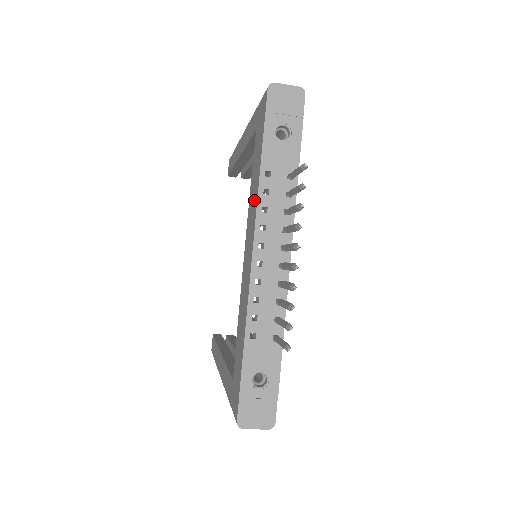
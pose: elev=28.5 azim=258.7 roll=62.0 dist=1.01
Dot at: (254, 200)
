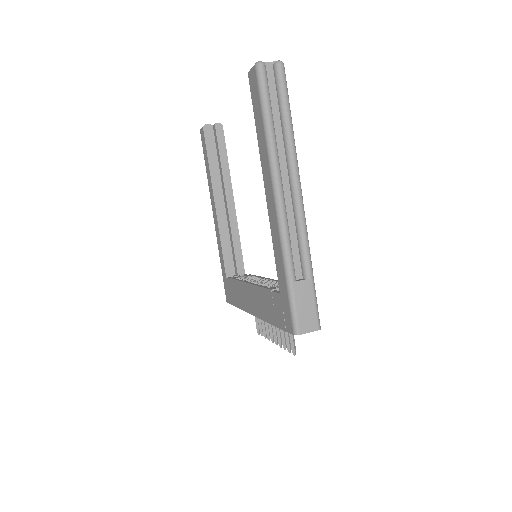
Dot at: (262, 310)
